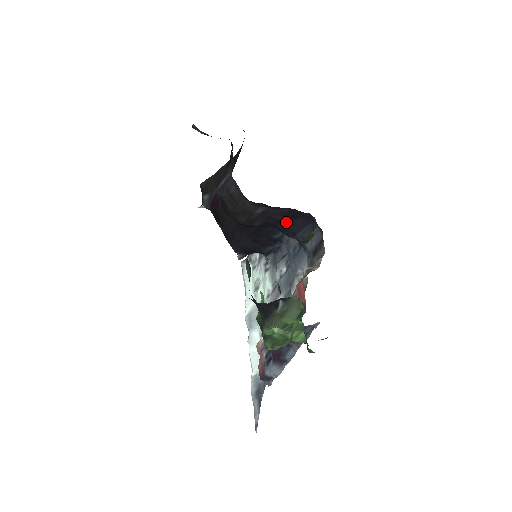
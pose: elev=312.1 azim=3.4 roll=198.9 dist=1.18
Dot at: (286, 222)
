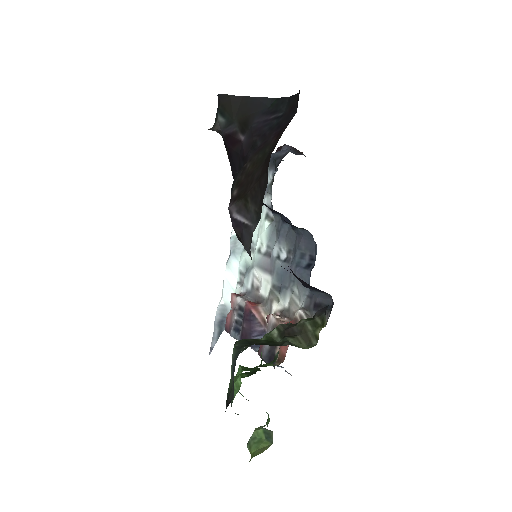
Dot at: (299, 278)
